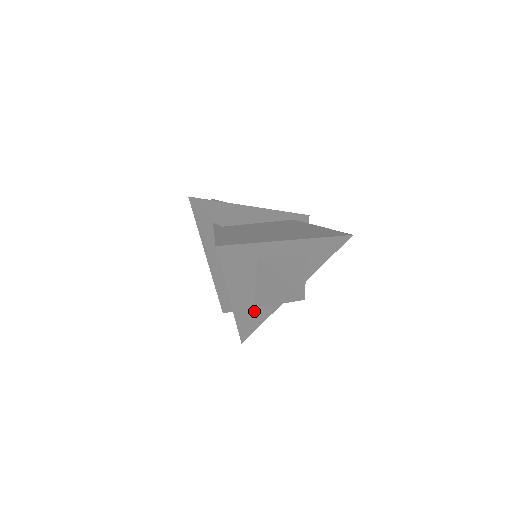
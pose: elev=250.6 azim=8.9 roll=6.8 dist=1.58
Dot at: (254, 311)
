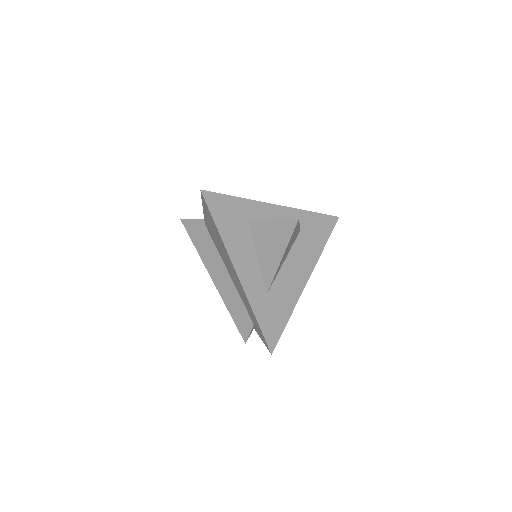
Dot at: (269, 300)
